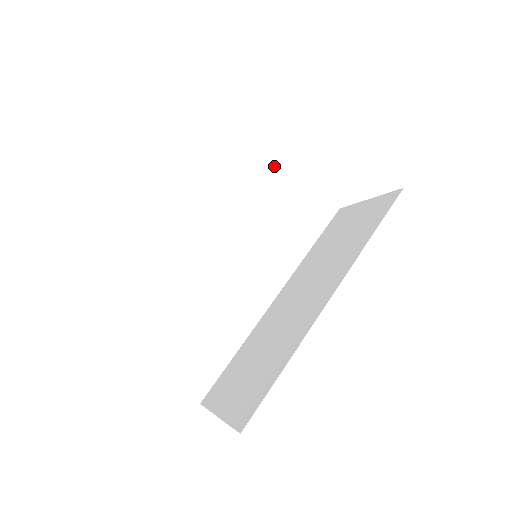
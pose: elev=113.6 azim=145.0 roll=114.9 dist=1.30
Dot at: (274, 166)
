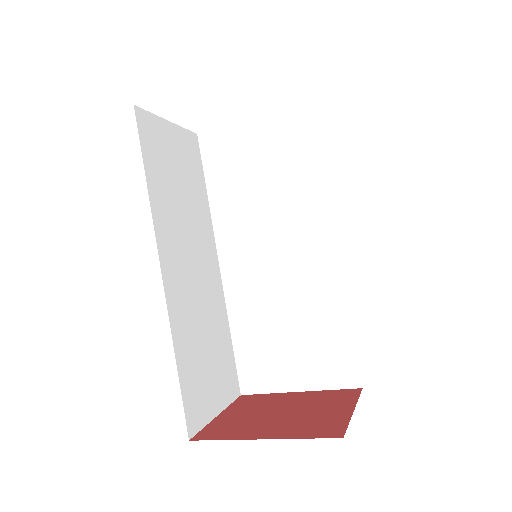
Dot at: (227, 148)
